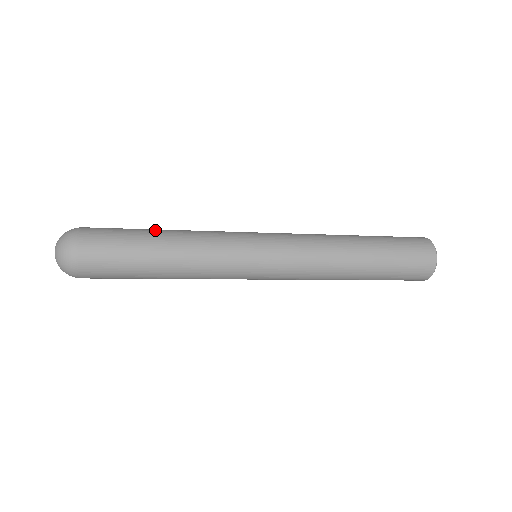
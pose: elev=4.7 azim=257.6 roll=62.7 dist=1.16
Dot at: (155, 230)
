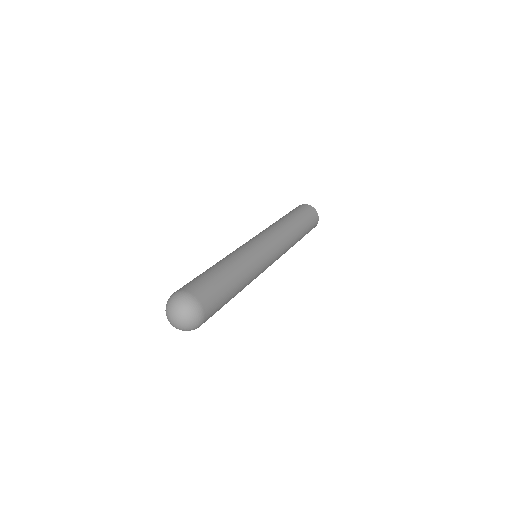
Dot at: (235, 287)
